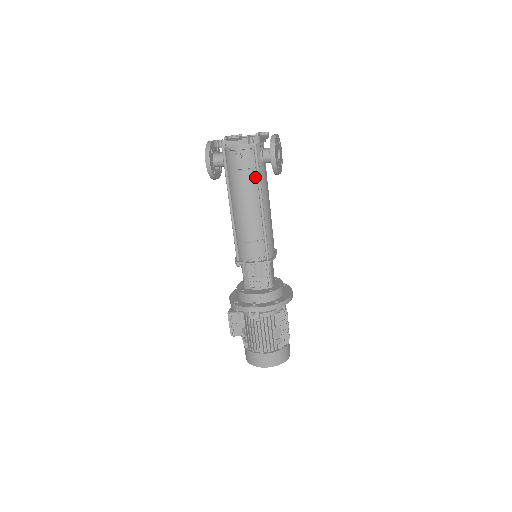
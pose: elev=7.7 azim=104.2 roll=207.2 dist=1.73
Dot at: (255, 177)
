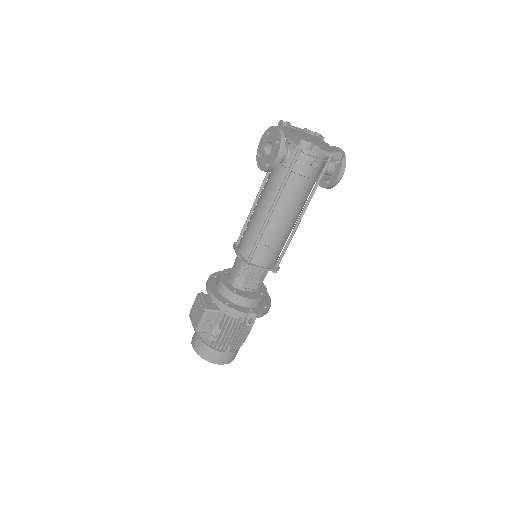
Dot at: (312, 187)
